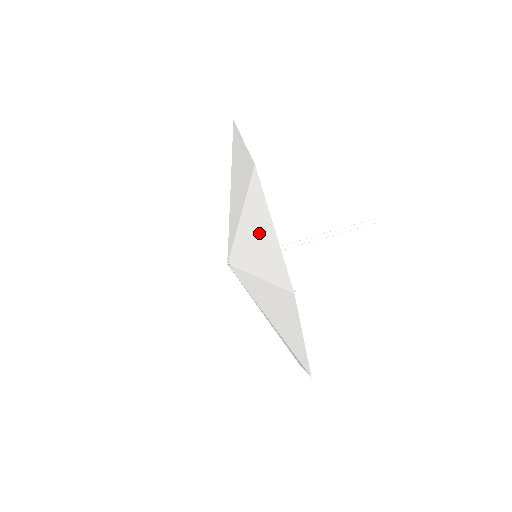
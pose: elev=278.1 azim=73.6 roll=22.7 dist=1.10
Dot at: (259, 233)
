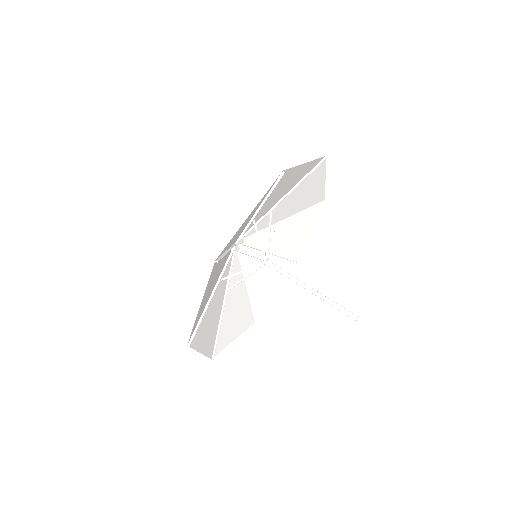
Dot at: occluded
